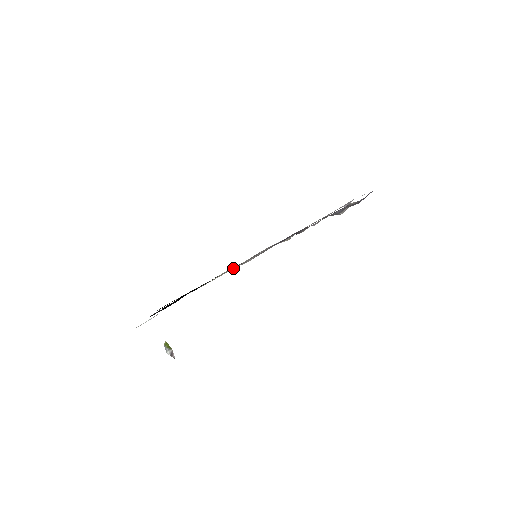
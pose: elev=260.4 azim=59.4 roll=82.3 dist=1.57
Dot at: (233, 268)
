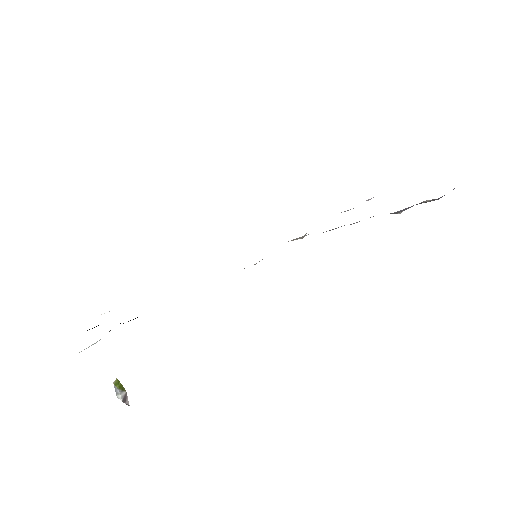
Dot at: occluded
